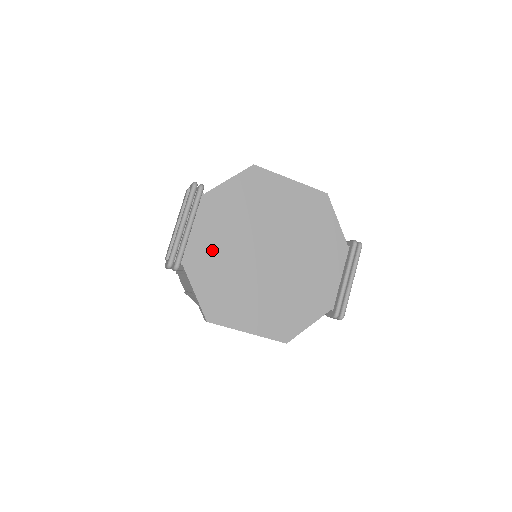
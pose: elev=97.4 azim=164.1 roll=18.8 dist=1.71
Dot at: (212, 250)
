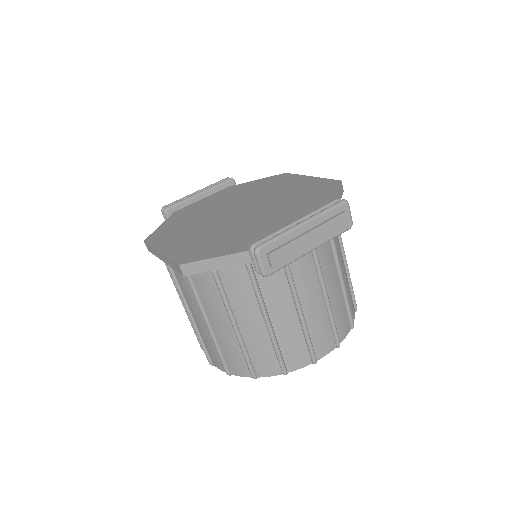
Dot at: (201, 208)
